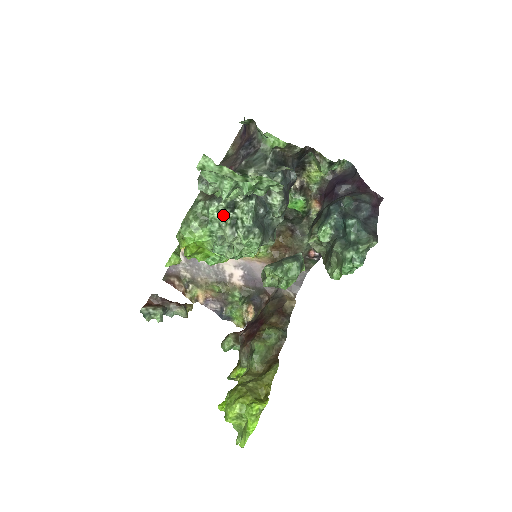
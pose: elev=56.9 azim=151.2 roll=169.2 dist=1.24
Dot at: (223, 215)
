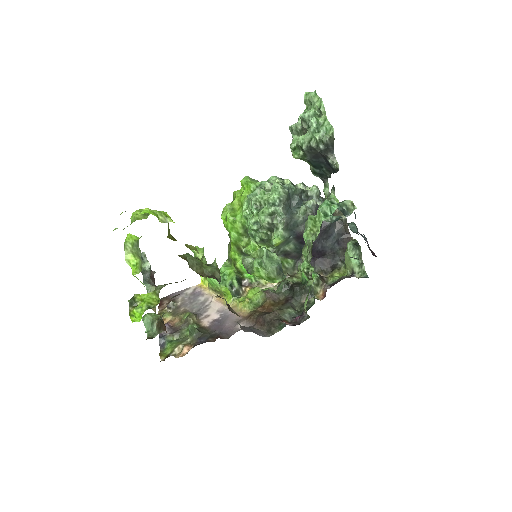
Dot at: (277, 179)
